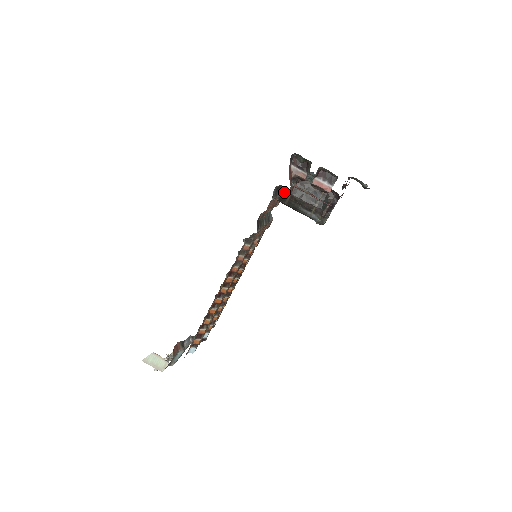
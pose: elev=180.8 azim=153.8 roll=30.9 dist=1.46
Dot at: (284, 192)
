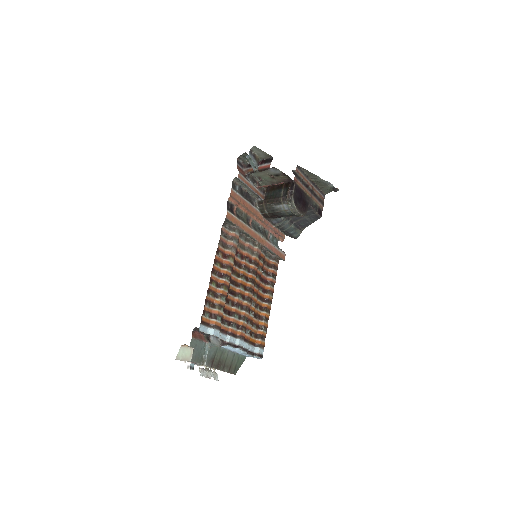
Dot at: (259, 202)
